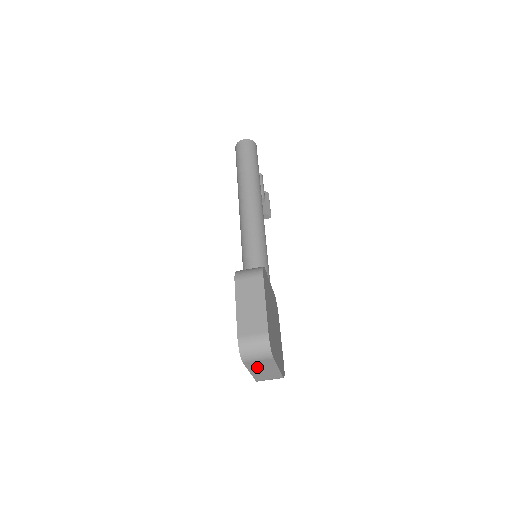
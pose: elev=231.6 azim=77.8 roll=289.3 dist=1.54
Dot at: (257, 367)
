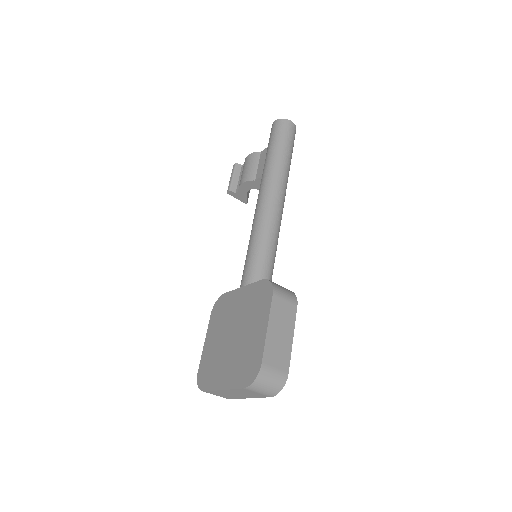
Dot at: (240, 392)
